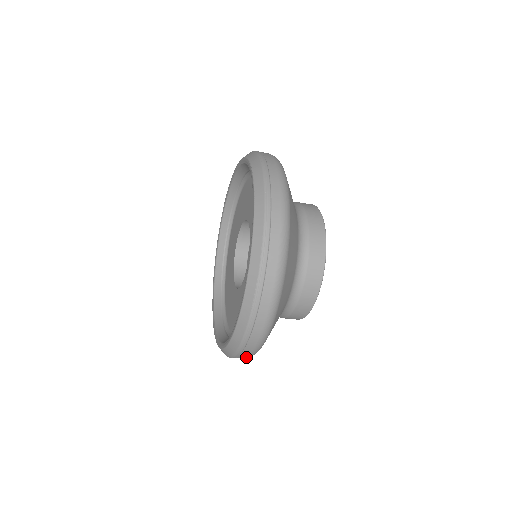
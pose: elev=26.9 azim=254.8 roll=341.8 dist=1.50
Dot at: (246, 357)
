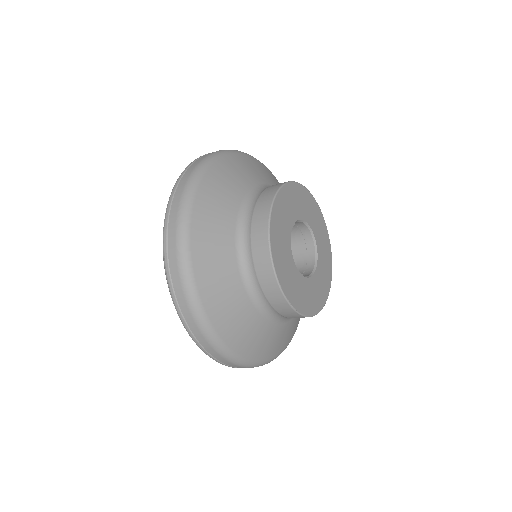
Dot at: occluded
